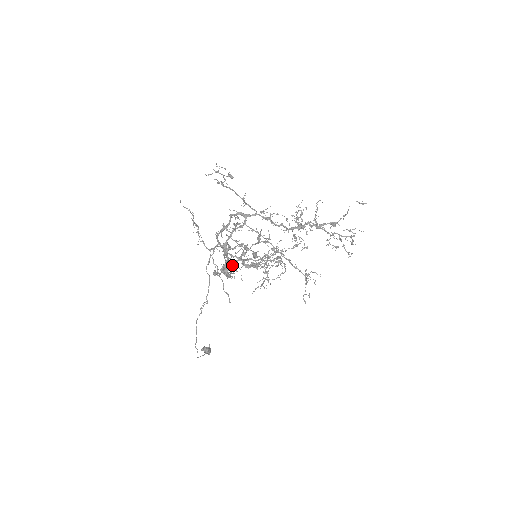
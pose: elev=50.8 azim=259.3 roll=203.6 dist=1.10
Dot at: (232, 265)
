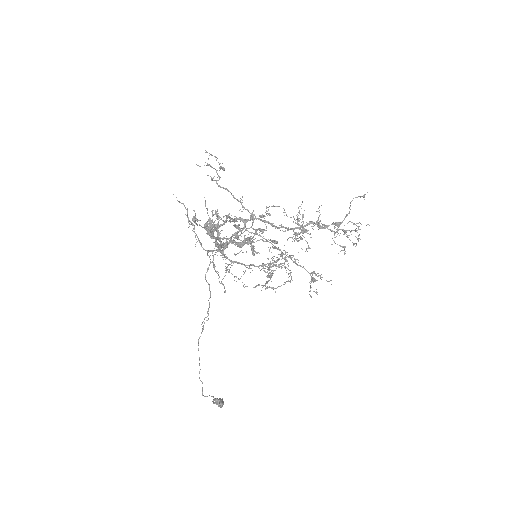
Dot at: occluded
